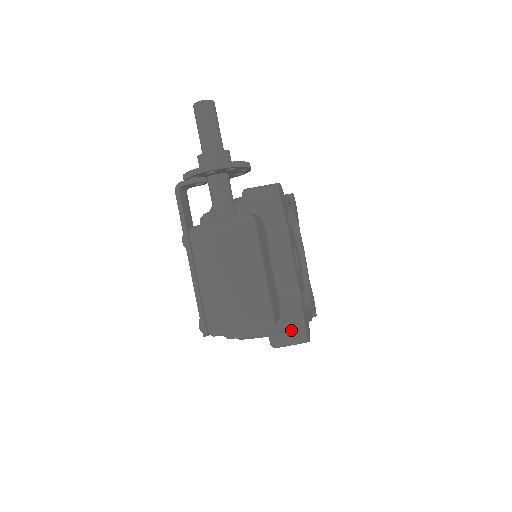
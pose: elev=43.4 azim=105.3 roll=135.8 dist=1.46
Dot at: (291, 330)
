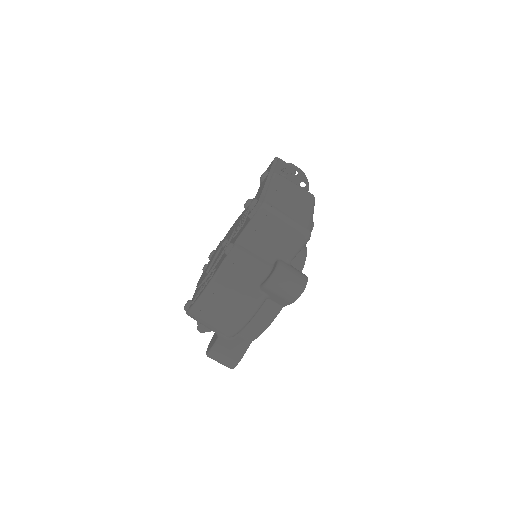
Dot at: (297, 272)
